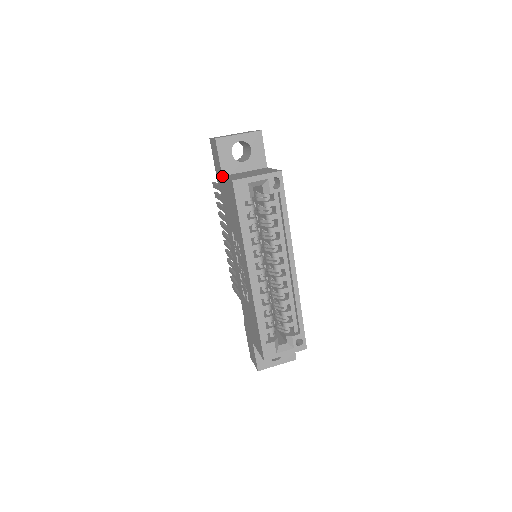
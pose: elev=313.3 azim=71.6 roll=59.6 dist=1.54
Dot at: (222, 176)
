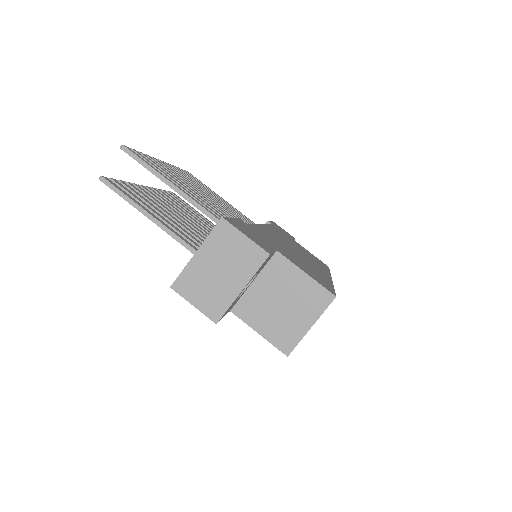
Dot at: occluded
